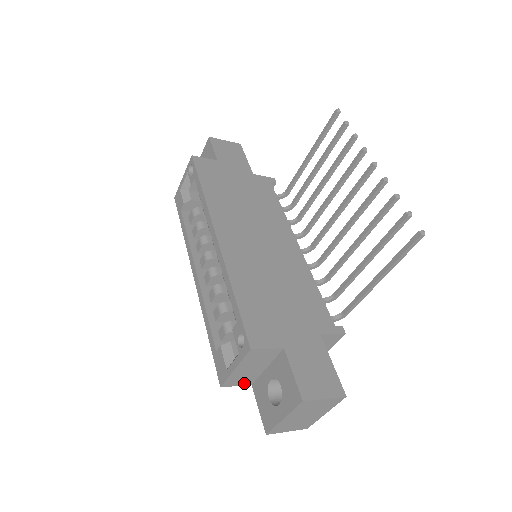
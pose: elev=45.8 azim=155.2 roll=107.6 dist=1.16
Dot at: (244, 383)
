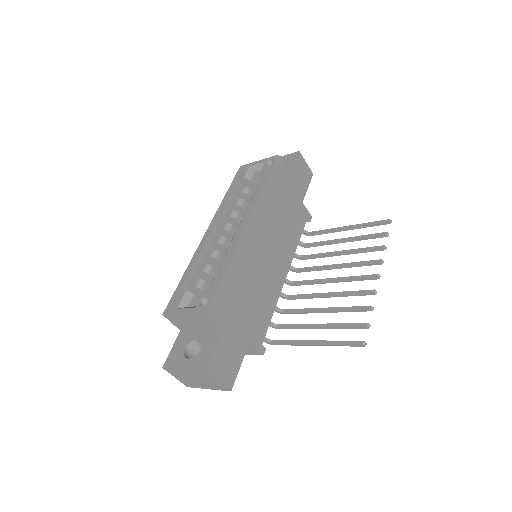
Dot at: (178, 325)
